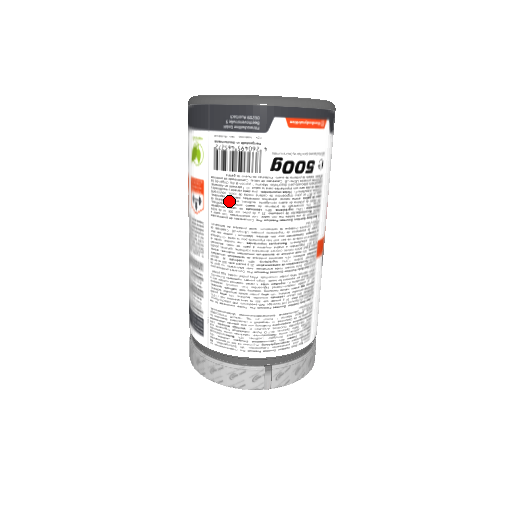
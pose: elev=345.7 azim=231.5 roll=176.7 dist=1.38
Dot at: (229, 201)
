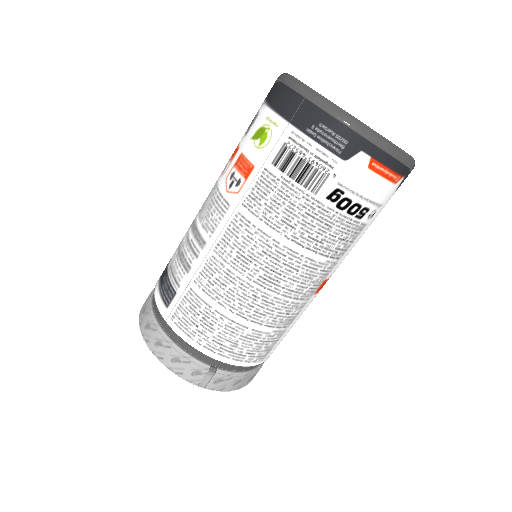
Dot at: (269, 202)
